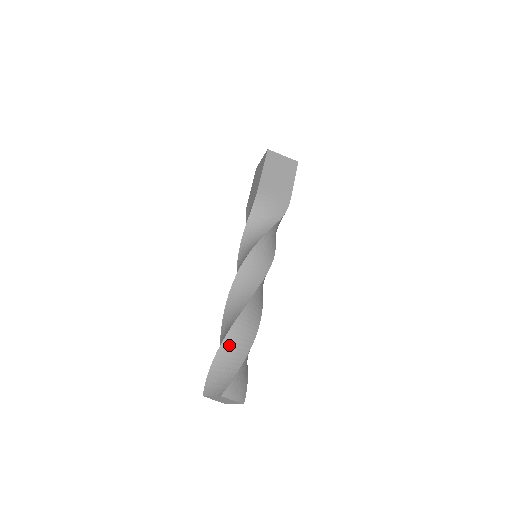
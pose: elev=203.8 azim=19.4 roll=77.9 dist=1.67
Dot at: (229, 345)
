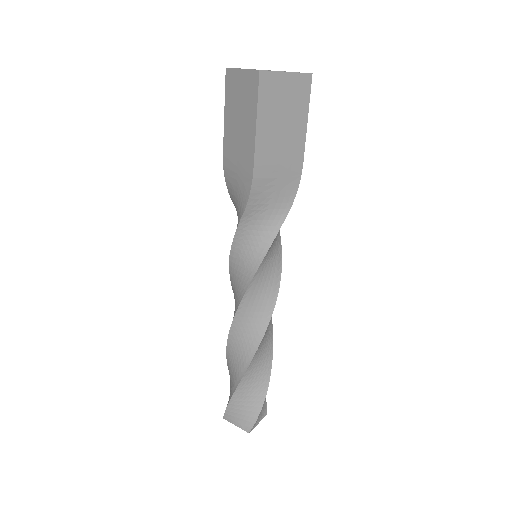
Dot at: (246, 384)
